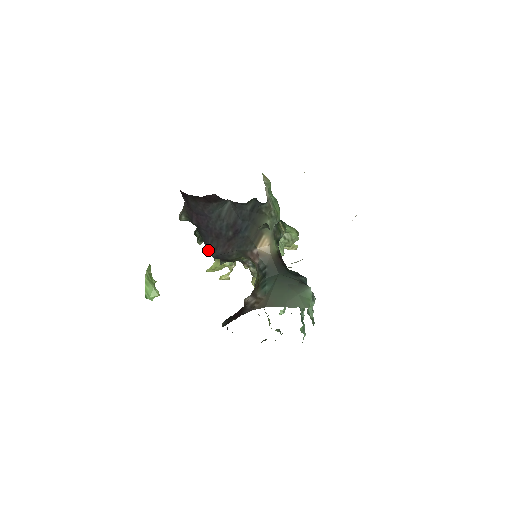
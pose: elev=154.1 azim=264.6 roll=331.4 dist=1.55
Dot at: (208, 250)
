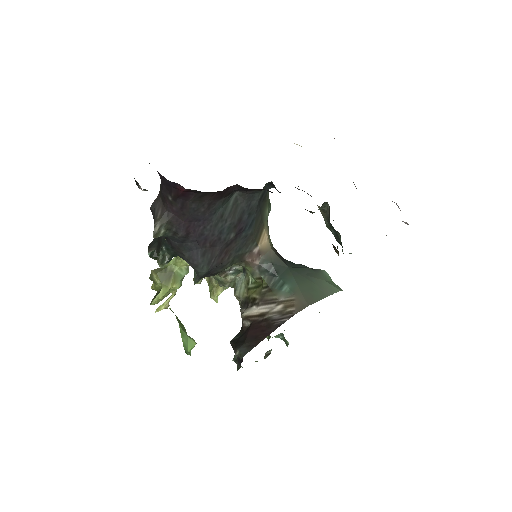
Dot at: (196, 268)
